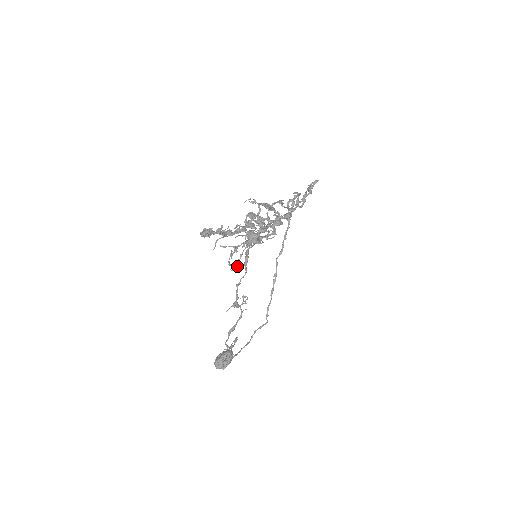
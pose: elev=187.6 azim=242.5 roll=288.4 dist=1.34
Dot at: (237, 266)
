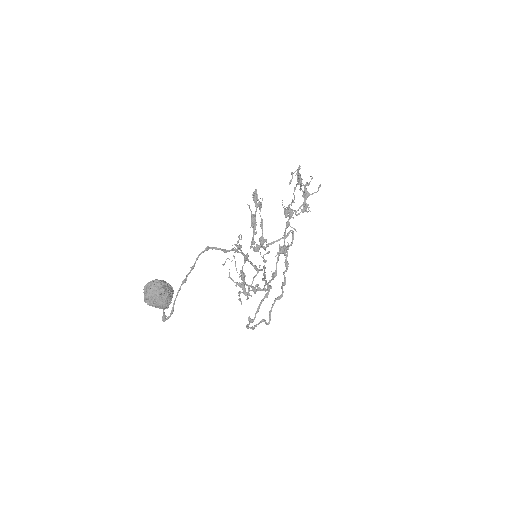
Dot at: (240, 246)
